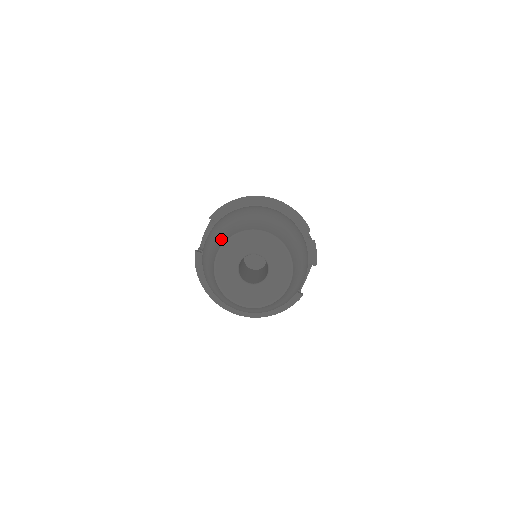
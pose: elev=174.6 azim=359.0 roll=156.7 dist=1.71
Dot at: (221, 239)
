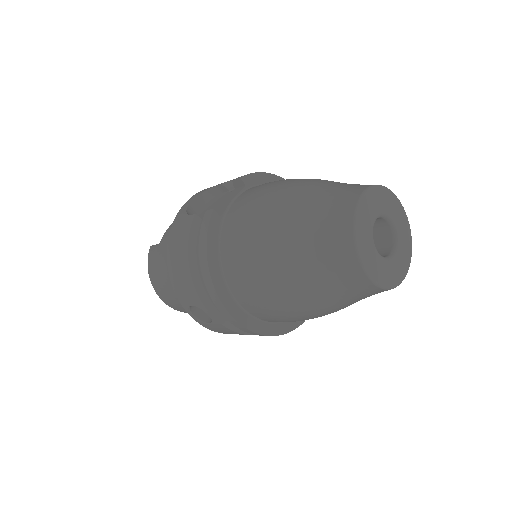
Dot at: (343, 187)
